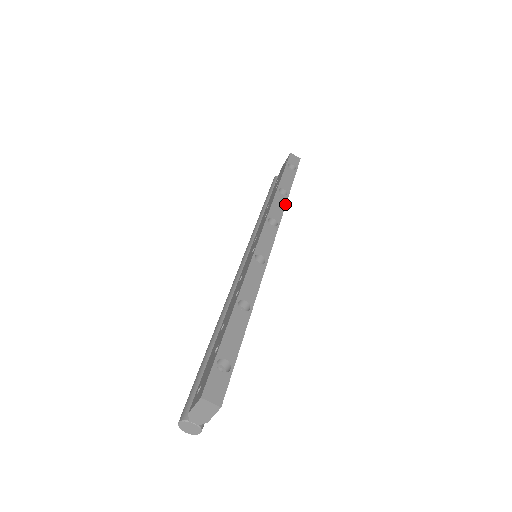
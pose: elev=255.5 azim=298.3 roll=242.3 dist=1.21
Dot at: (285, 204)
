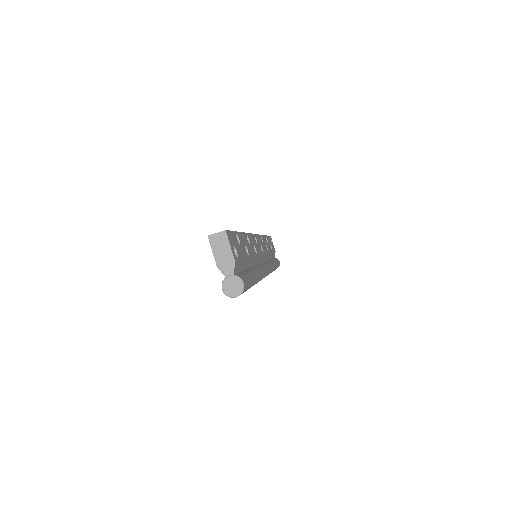
Dot at: (262, 235)
